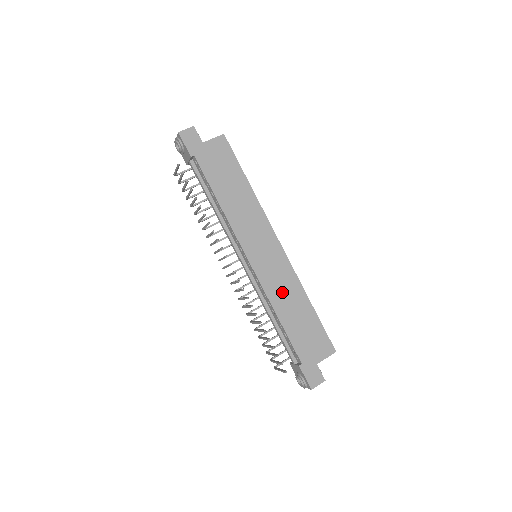
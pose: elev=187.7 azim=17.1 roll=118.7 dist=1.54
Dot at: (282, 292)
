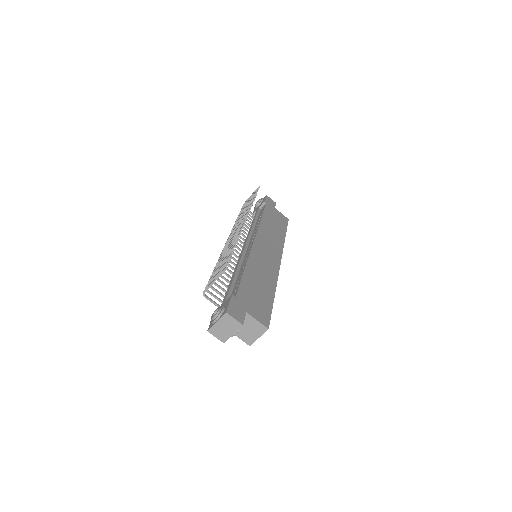
Dot at: (260, 268)
